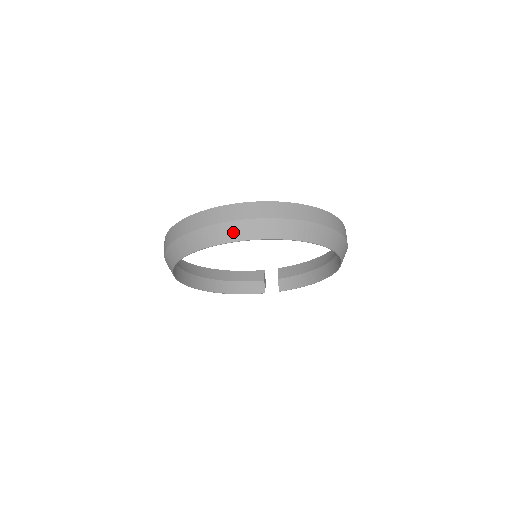
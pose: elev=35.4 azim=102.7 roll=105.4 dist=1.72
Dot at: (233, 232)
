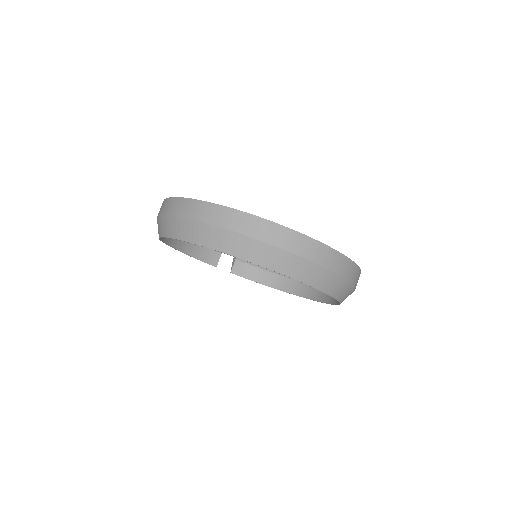
Dot at: (292, 266)
